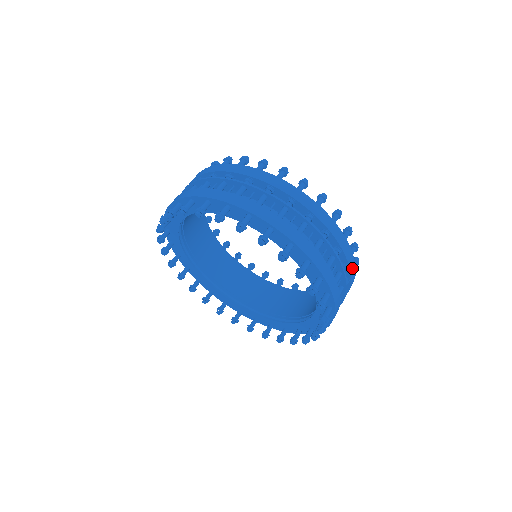
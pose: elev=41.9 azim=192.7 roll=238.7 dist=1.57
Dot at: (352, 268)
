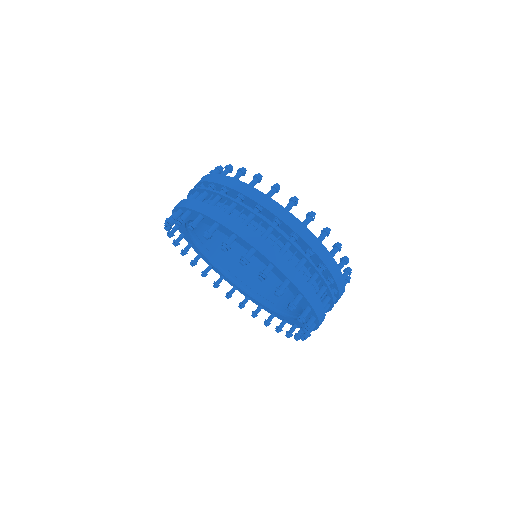
Dot at: occluded
